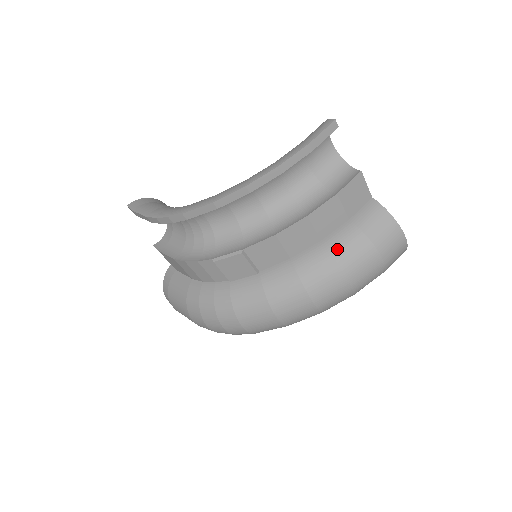
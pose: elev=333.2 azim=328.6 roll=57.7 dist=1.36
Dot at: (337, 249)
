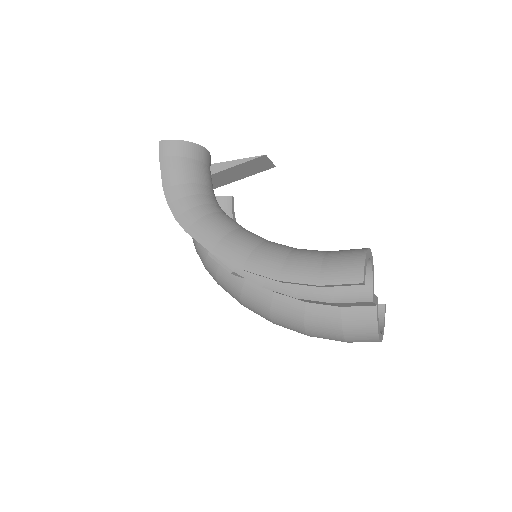
Dot at: (312, 319)
